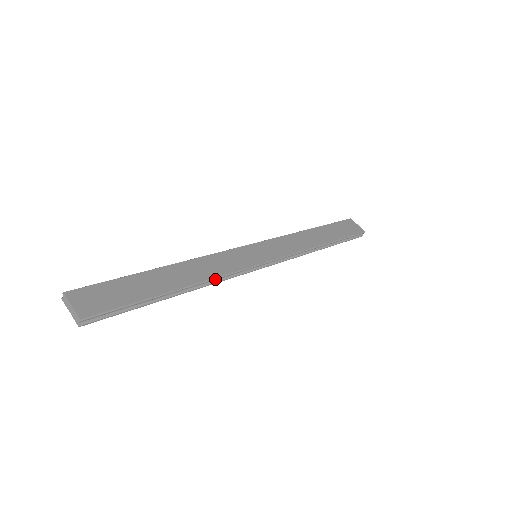
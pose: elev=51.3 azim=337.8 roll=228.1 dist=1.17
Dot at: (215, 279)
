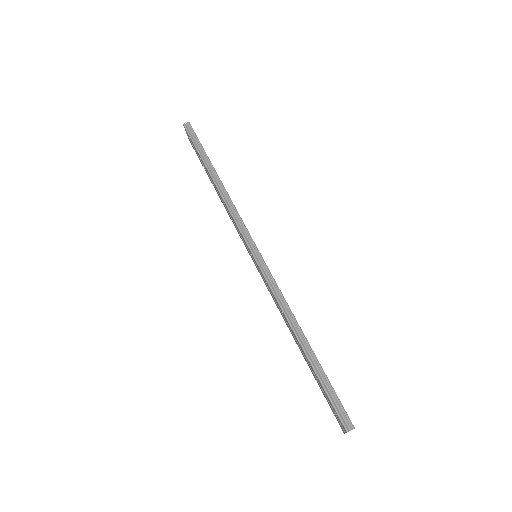
Dot at: (230, 200)
